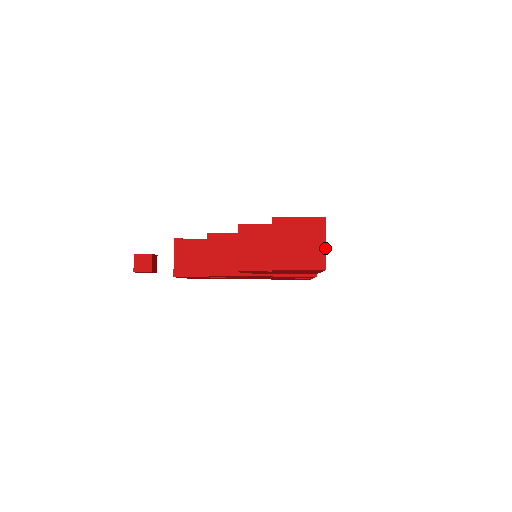
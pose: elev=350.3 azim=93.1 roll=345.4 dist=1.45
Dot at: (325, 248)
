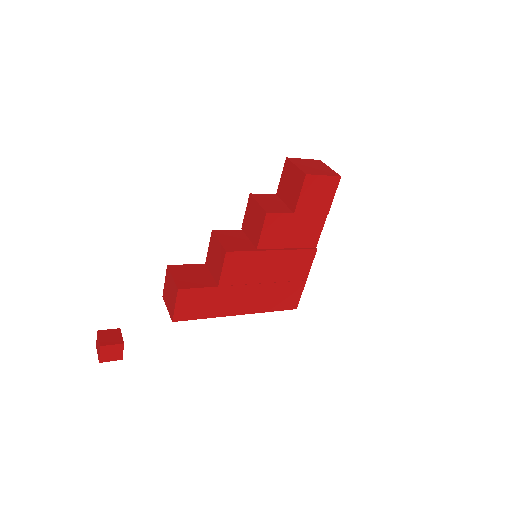
Dot at: occluded
